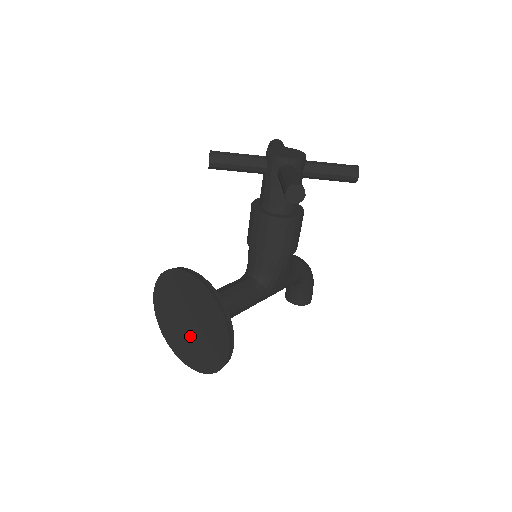
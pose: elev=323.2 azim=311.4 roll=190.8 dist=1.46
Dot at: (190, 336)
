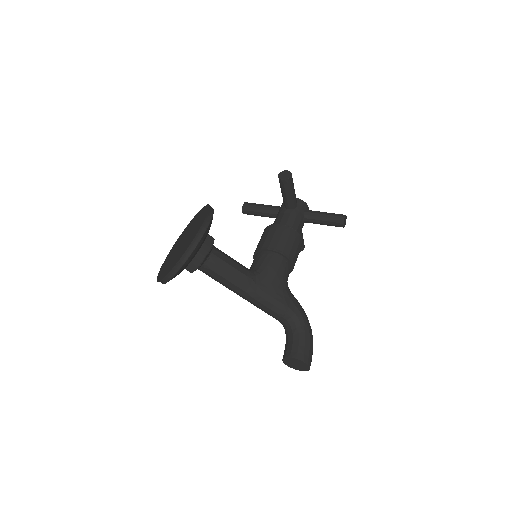
Dot at: (178, 251)
